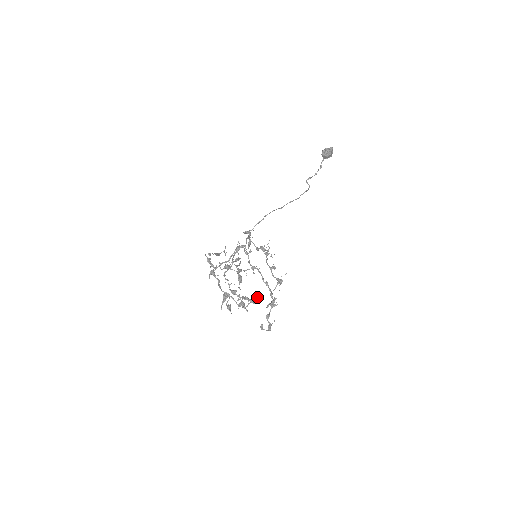
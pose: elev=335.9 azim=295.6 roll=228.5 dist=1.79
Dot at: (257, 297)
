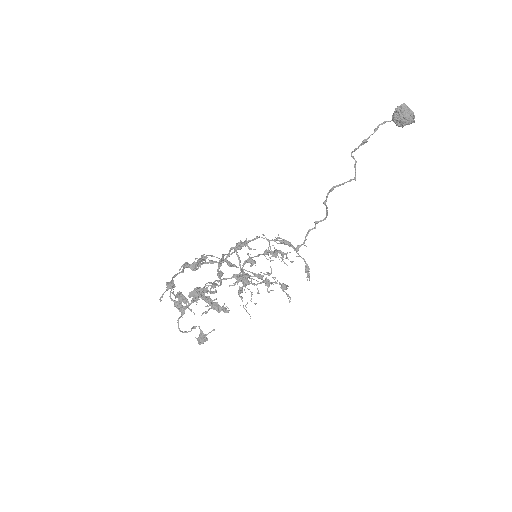
Dot at: (224, 303)
